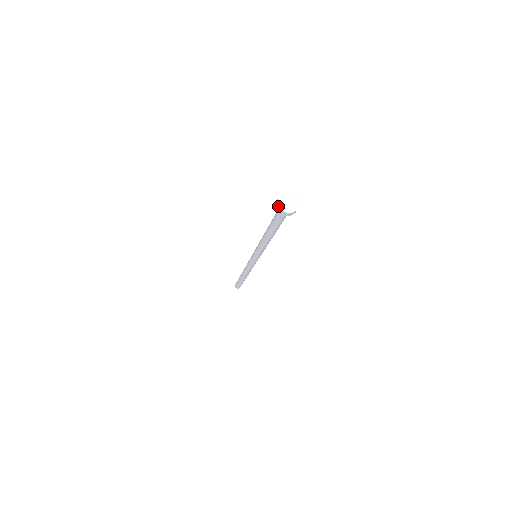
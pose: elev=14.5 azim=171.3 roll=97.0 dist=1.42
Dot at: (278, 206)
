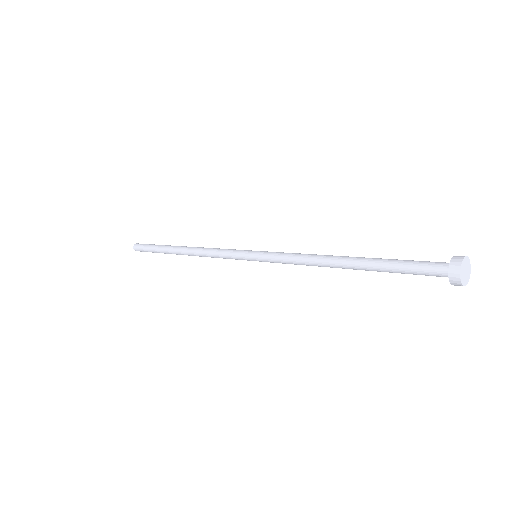
Dot at: (460, 265)
